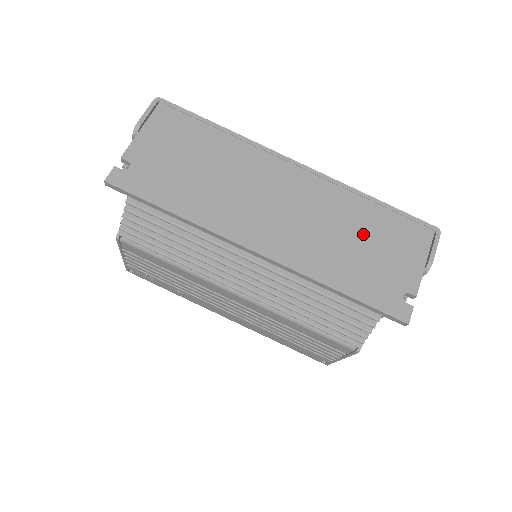
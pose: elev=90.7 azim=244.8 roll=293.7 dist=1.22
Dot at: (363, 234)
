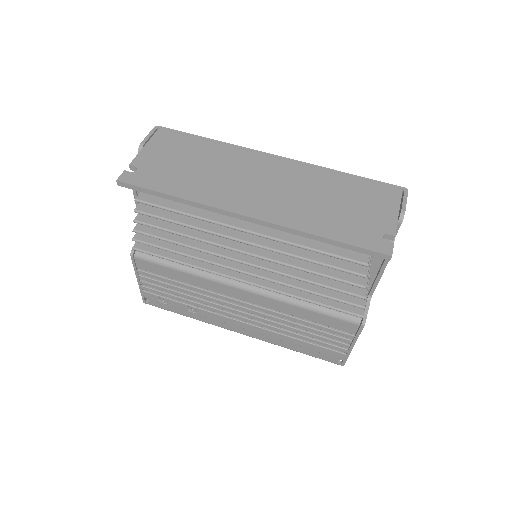
Dot at: (339, 197)
